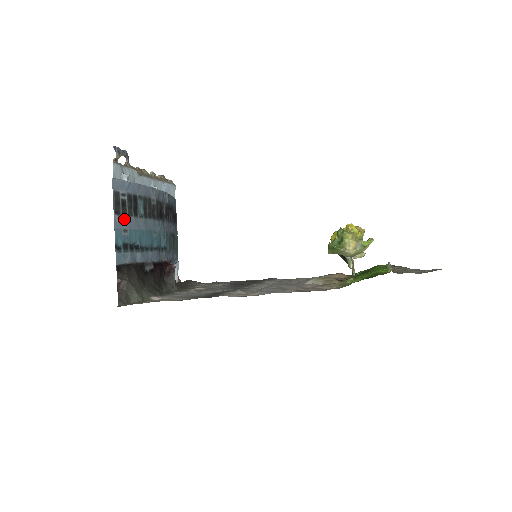
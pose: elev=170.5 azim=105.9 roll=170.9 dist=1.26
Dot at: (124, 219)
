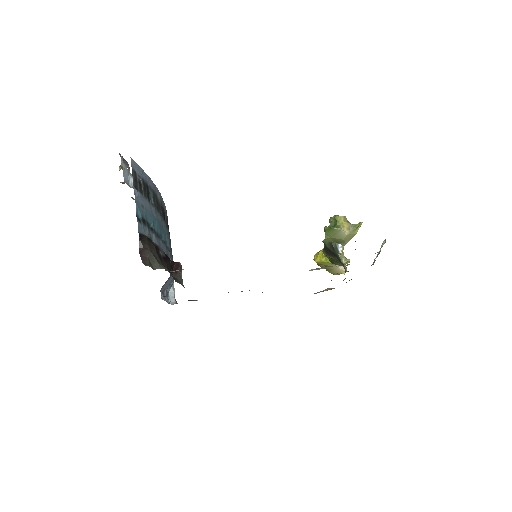
Dot at: (141, 197)
